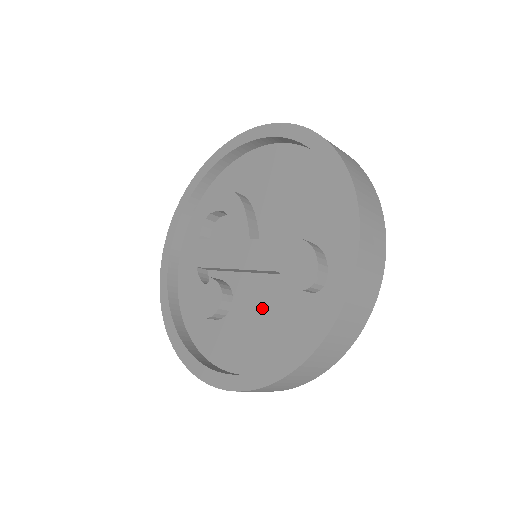
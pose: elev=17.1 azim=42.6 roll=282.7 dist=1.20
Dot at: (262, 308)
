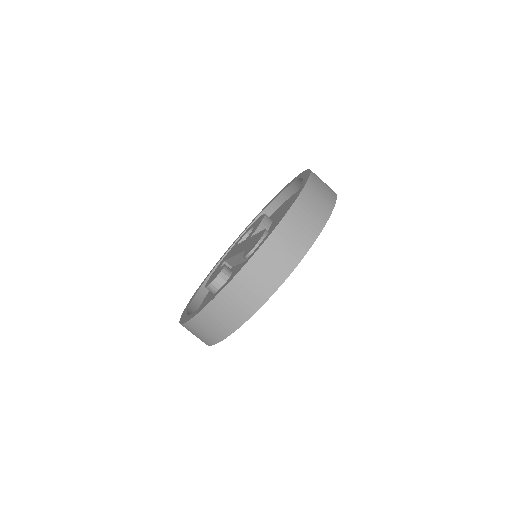
Dot at: occluded
